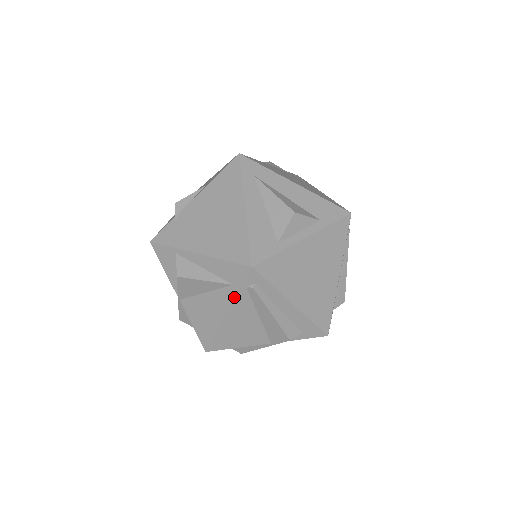
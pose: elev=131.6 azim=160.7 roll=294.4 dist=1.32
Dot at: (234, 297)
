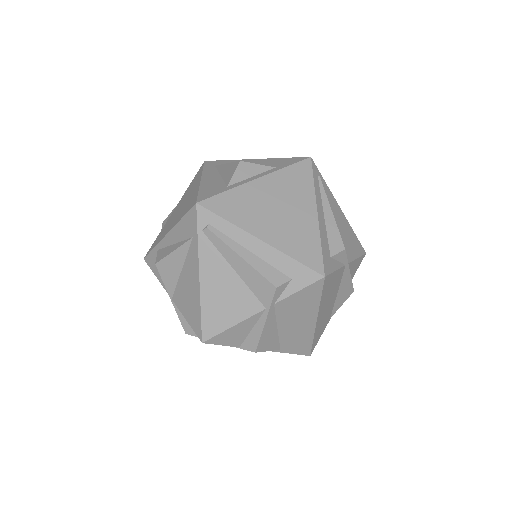
Dot at: (197, 250)
